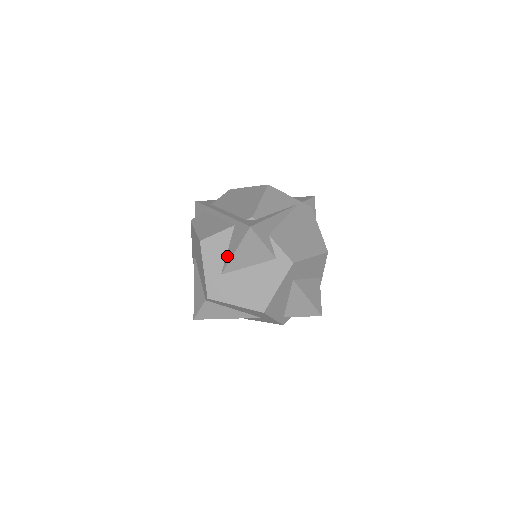
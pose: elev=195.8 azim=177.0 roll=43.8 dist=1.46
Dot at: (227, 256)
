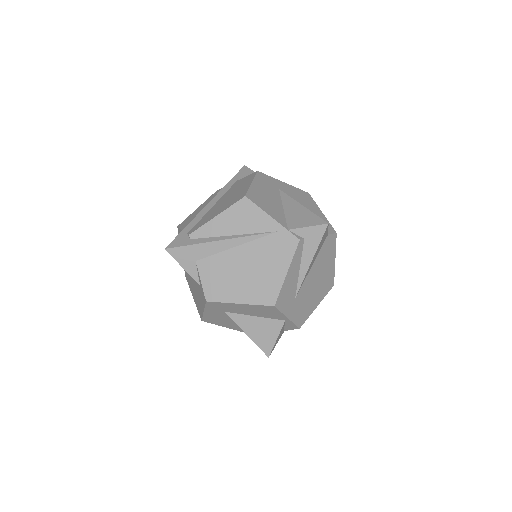
Dot at: occluded
